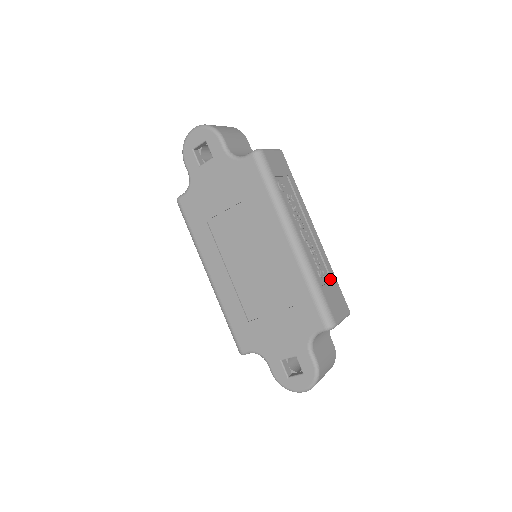
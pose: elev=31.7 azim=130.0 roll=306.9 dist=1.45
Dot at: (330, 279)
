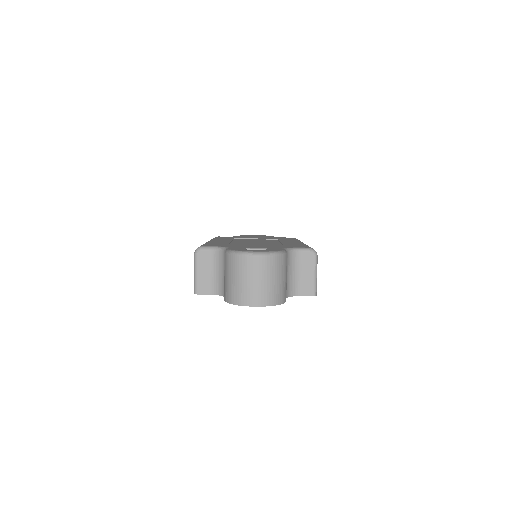
Dot at: occluded
